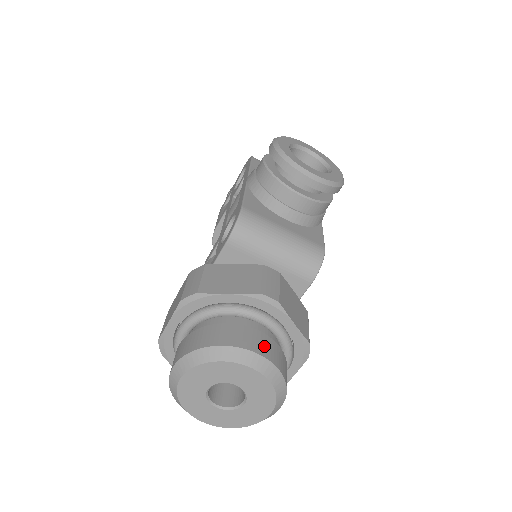
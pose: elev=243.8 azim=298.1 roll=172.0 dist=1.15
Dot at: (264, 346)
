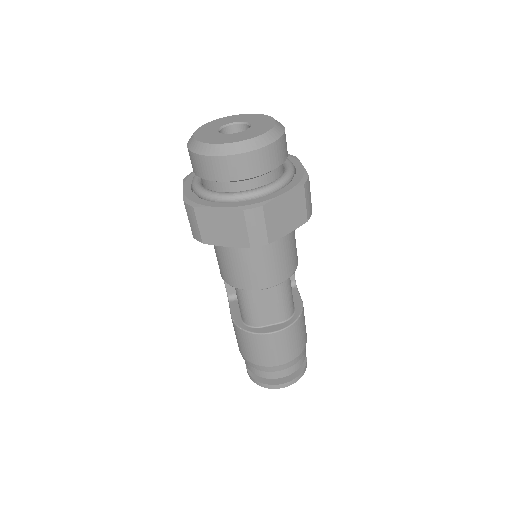
Dot at: occluded
